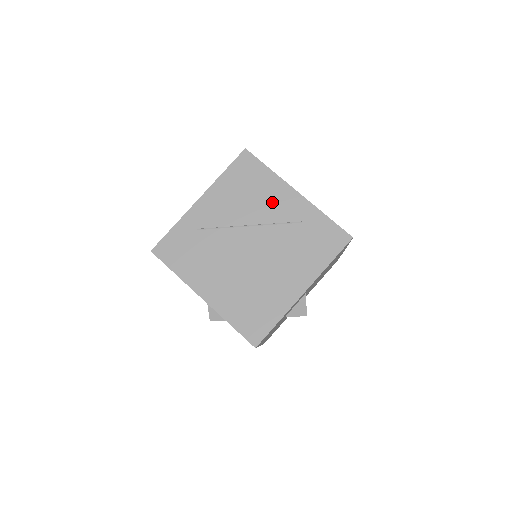
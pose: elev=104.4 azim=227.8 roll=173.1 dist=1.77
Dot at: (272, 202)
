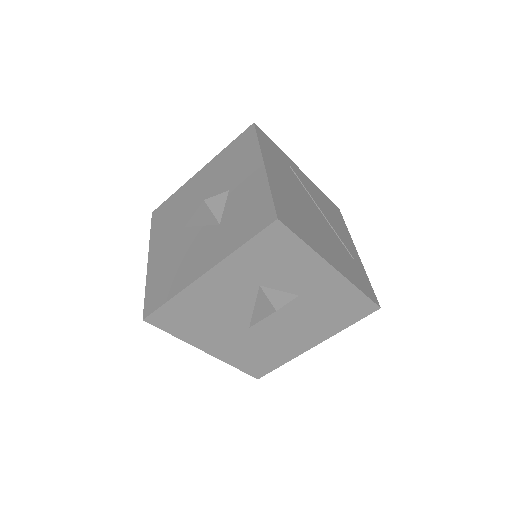
Dot at: (341, 231)
